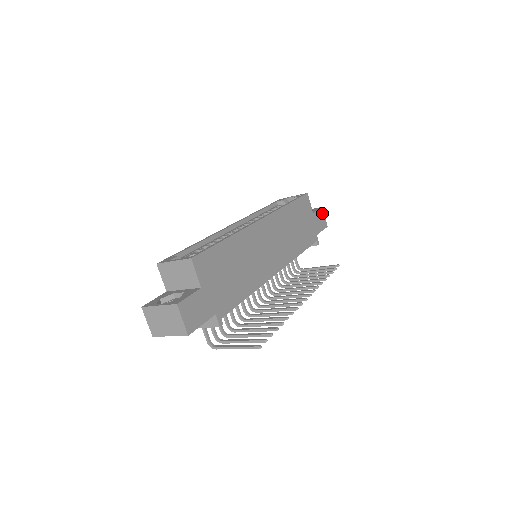
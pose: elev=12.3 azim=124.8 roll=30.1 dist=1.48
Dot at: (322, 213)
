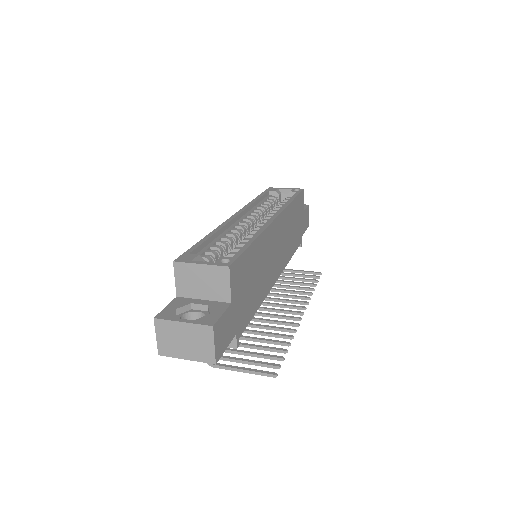
Dot at: (308, 211)
